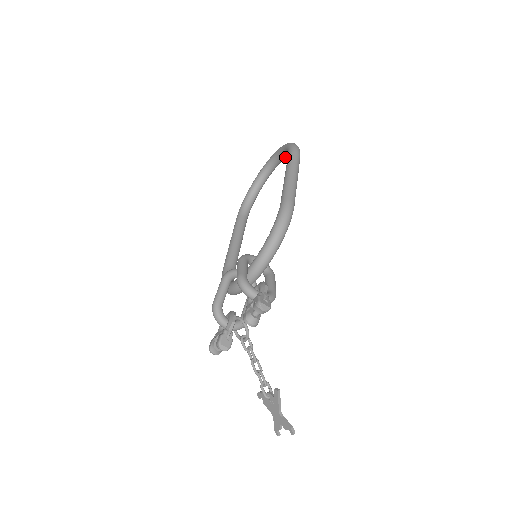
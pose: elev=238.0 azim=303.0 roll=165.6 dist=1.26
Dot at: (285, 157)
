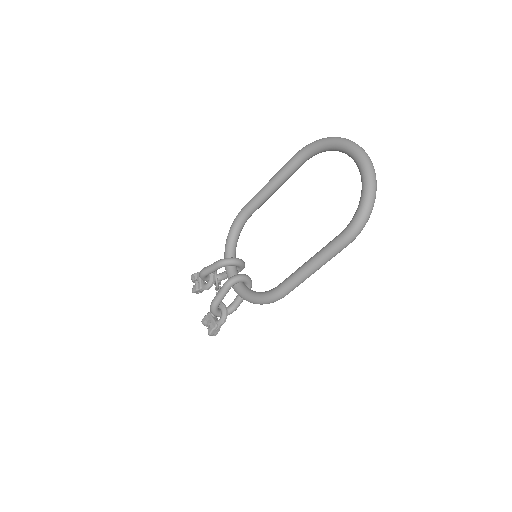
Dot at: occluded
